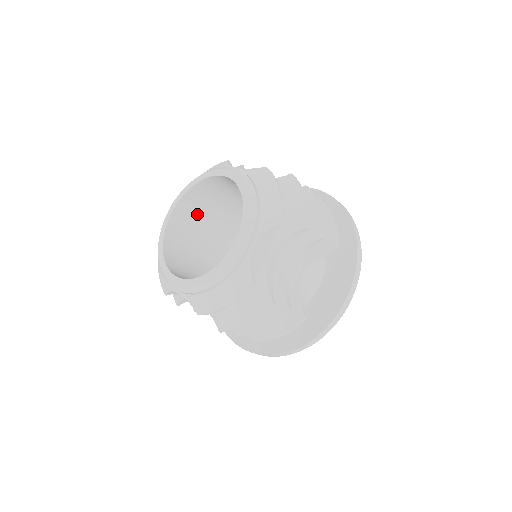
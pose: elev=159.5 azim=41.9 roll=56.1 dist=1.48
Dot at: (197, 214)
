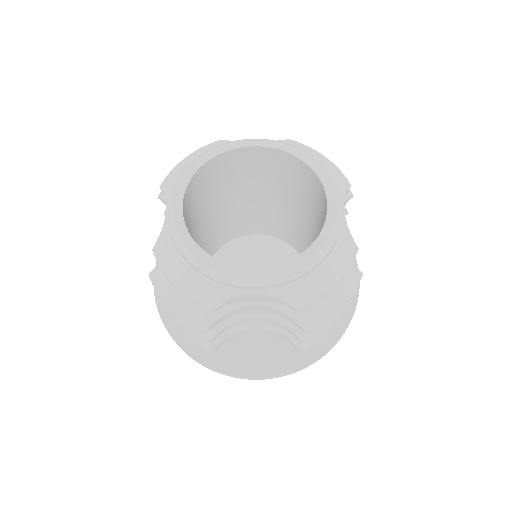
Dot at: (191, 208)
